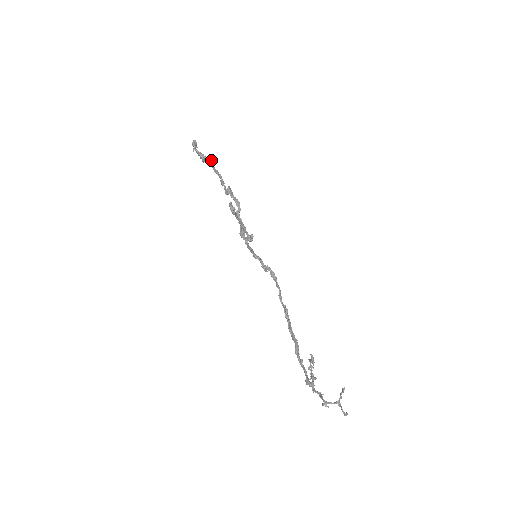
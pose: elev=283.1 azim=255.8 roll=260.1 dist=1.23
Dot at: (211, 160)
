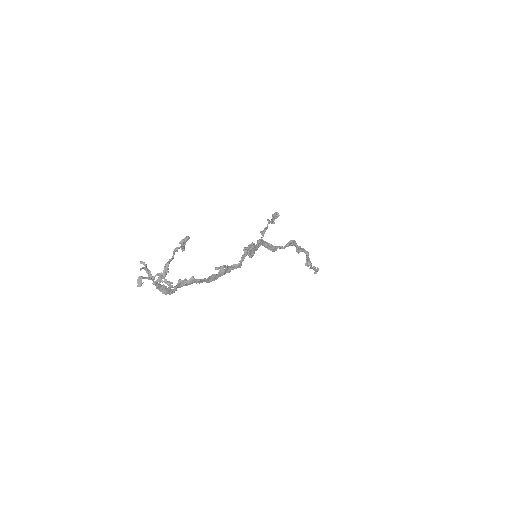
Dot at: (308, 252)
